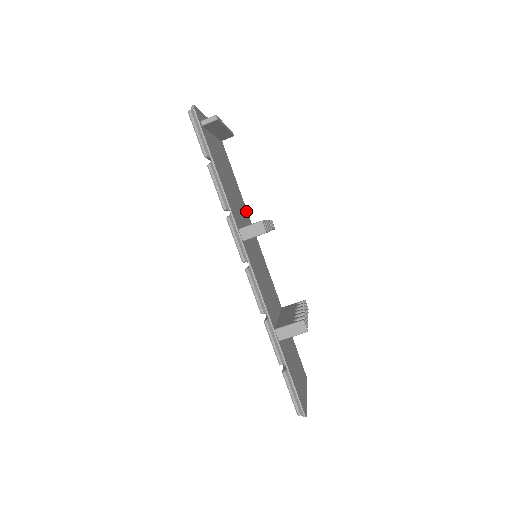
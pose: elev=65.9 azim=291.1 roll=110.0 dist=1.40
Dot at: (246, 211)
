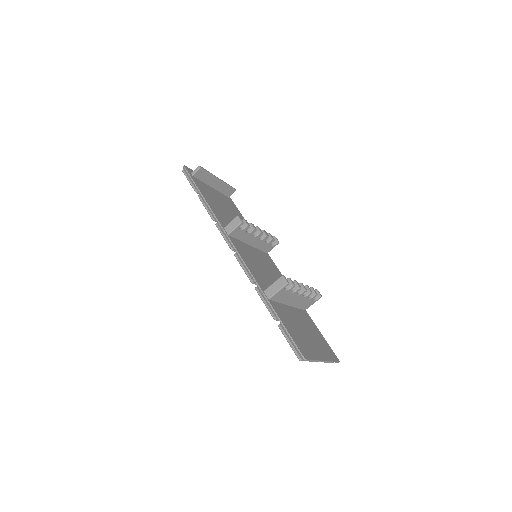
Dot at: occluded
